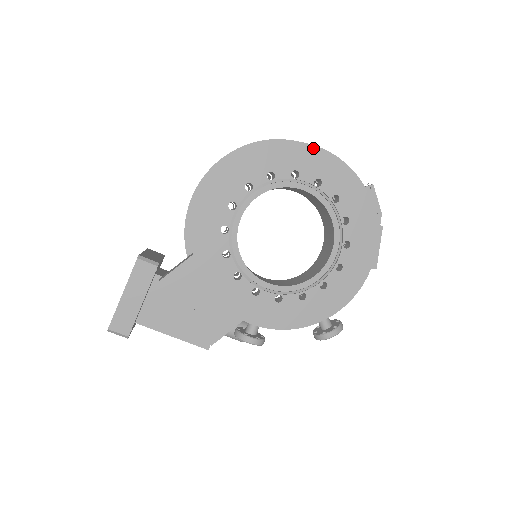
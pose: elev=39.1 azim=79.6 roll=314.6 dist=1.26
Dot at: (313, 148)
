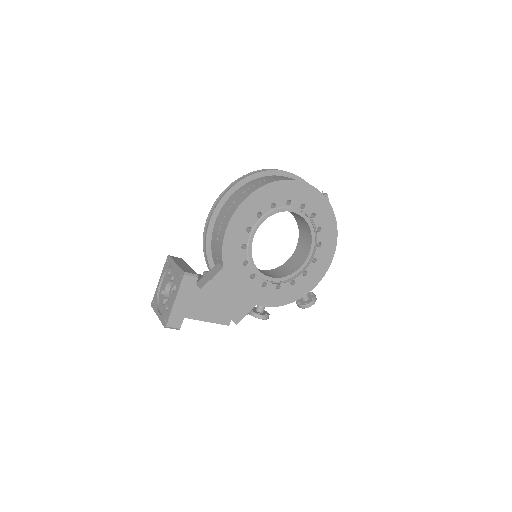
Dot at: (300, 183)
